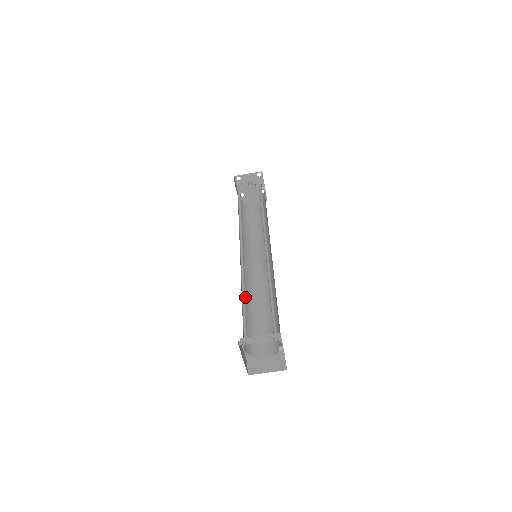
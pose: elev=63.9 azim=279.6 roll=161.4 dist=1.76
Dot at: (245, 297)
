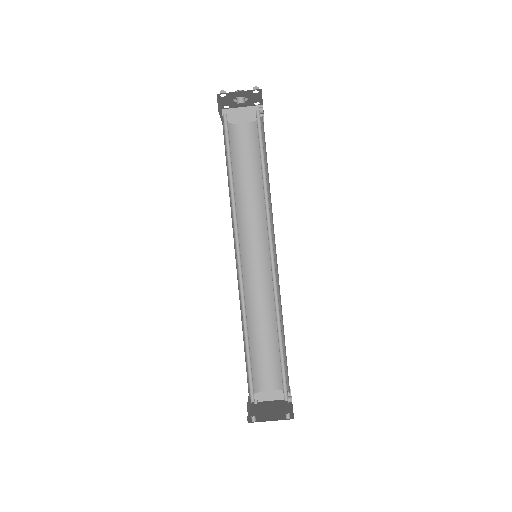
Dot at: occluded
